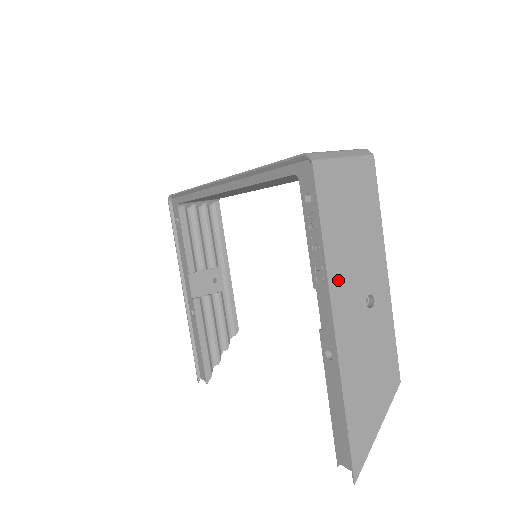
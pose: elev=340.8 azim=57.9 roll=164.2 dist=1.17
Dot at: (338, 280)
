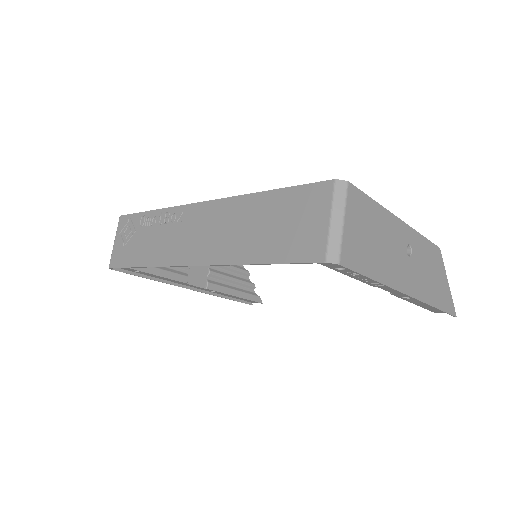
Dot at: (395, 278)
